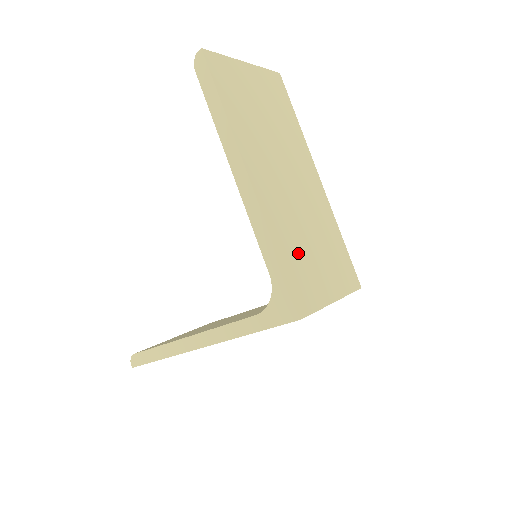
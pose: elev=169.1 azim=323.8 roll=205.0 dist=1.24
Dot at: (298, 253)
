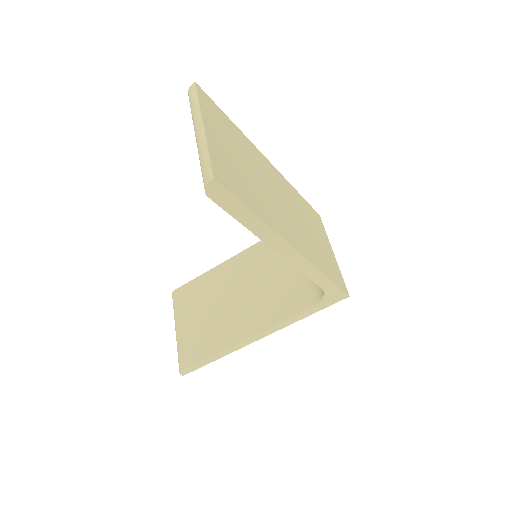
Dot at: (321, 255)
